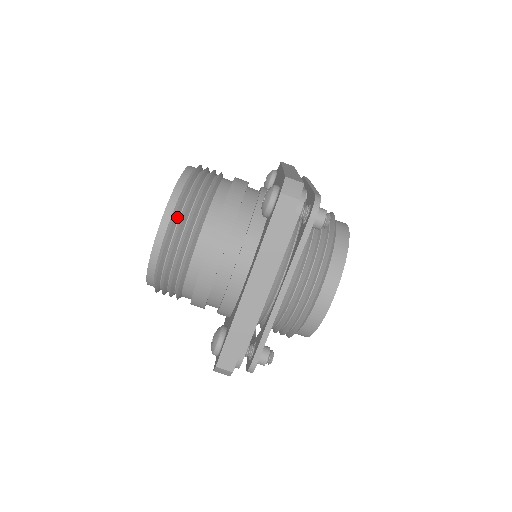
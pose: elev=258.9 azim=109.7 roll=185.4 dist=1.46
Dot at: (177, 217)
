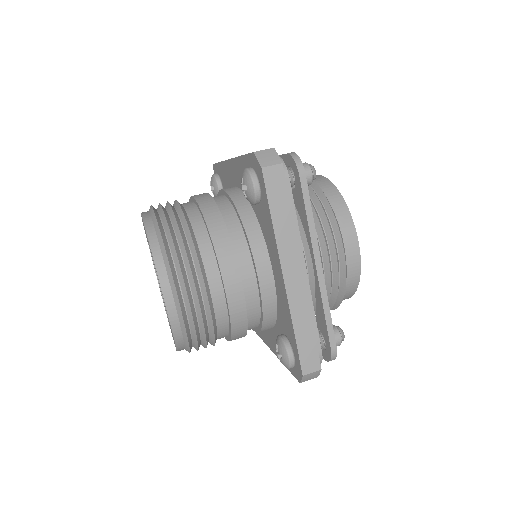
Dot at: occluded
